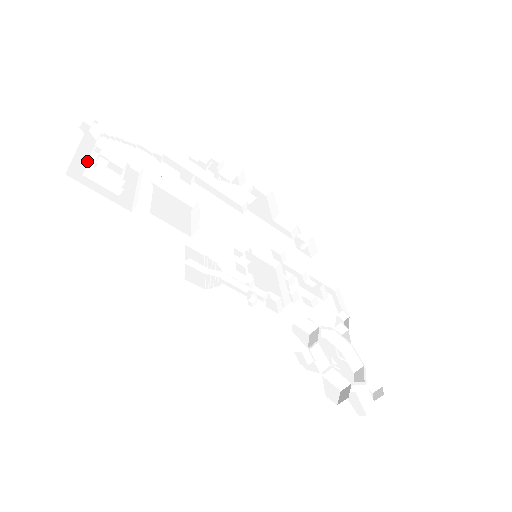
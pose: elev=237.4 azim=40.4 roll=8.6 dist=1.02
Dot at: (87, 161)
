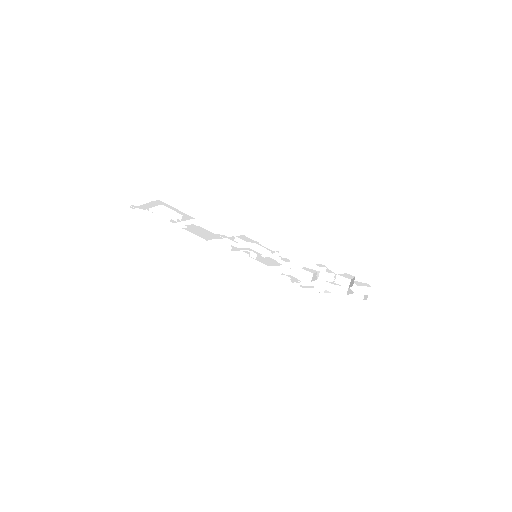
Dot at: occluded
